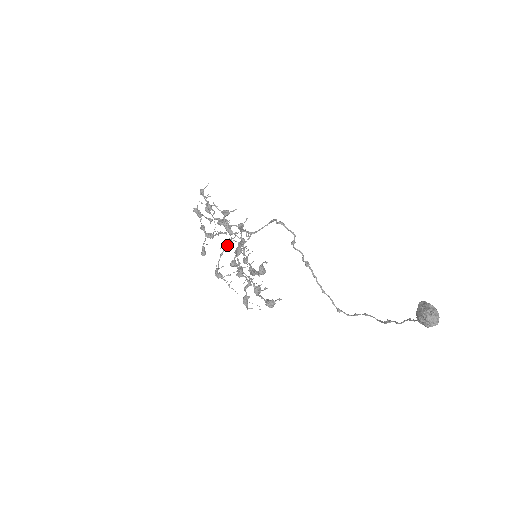
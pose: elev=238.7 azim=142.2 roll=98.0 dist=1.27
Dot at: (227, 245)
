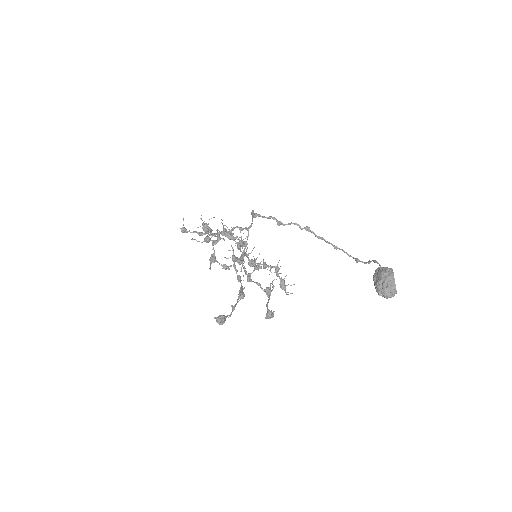
Dot at: (238, 249)
